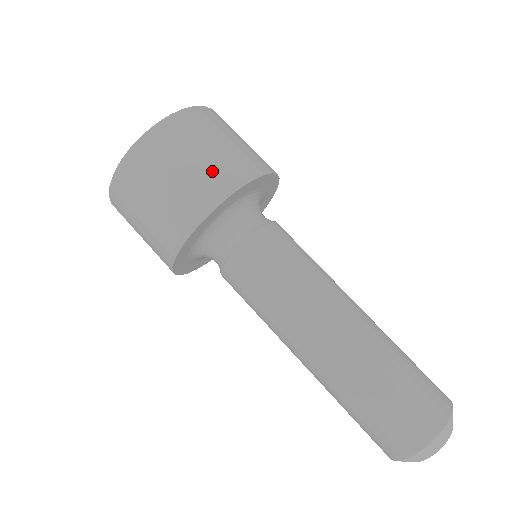
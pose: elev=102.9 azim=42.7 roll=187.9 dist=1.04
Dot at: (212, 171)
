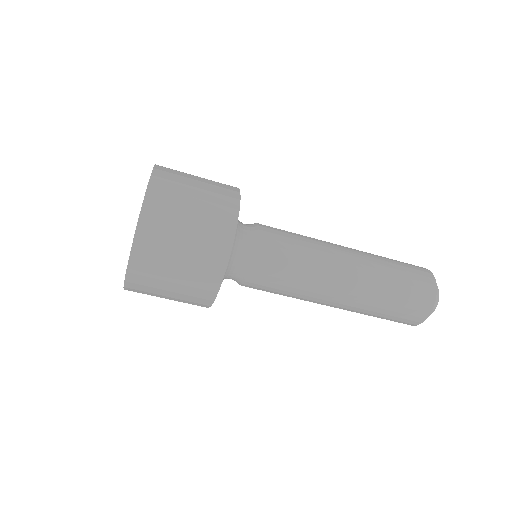
Dot at: (190, 292)
